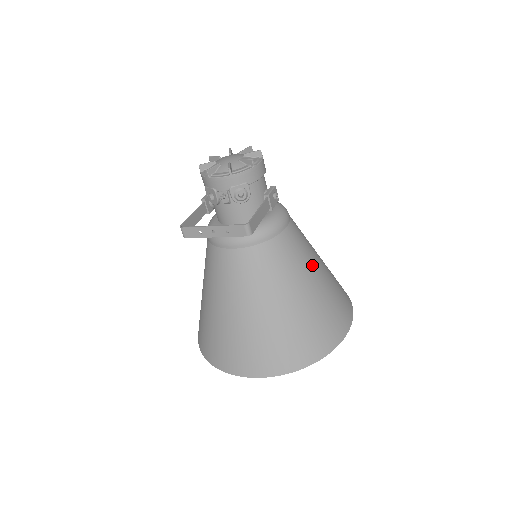
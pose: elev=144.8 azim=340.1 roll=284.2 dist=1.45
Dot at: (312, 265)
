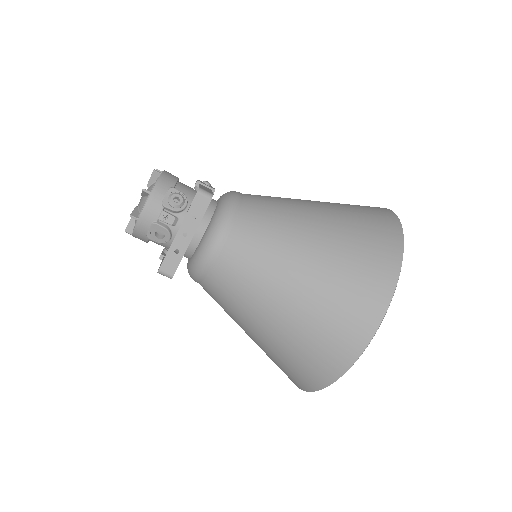
Dot at: (299, 200)
